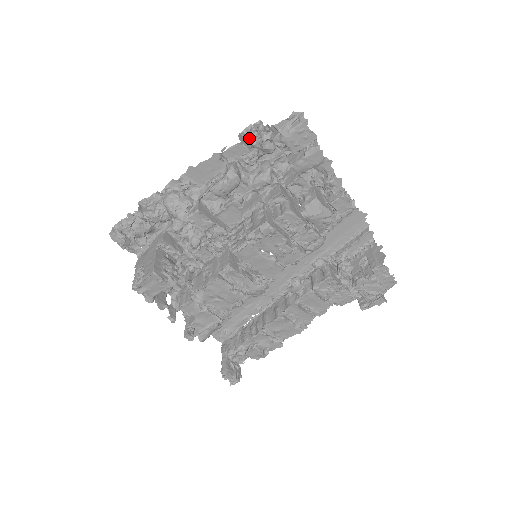
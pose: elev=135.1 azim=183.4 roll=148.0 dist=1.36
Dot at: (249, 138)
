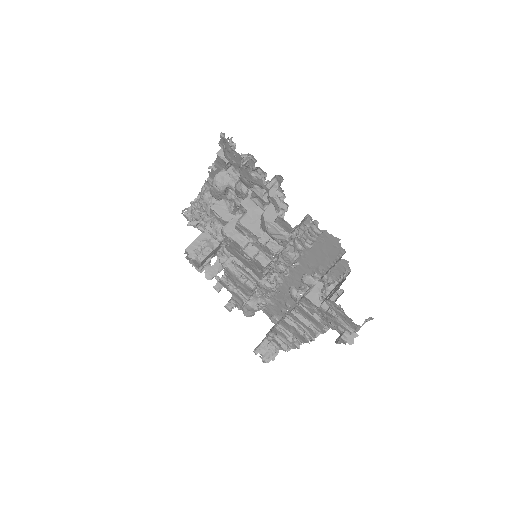
Dot at: occluded
